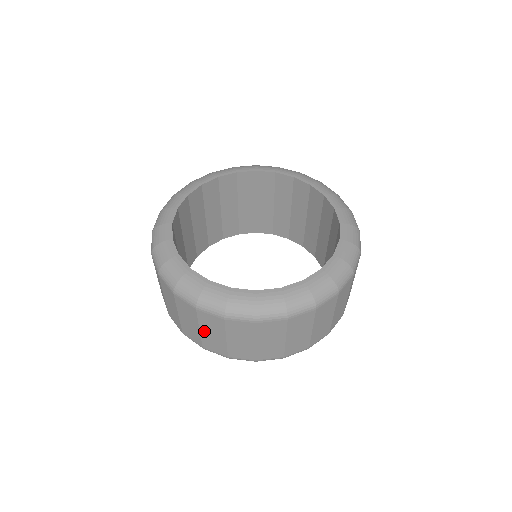
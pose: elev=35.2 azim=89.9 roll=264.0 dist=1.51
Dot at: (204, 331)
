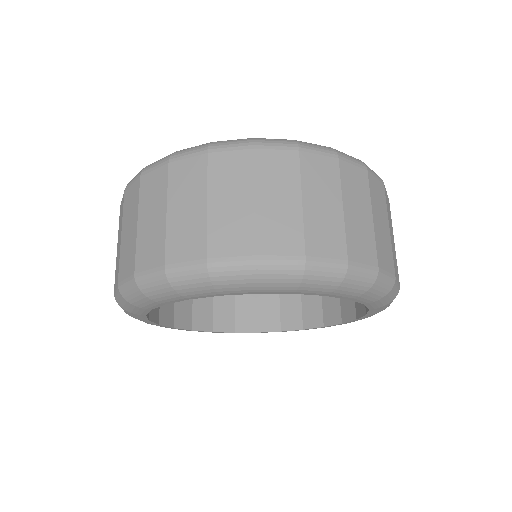
Dot at: (173, 211)
